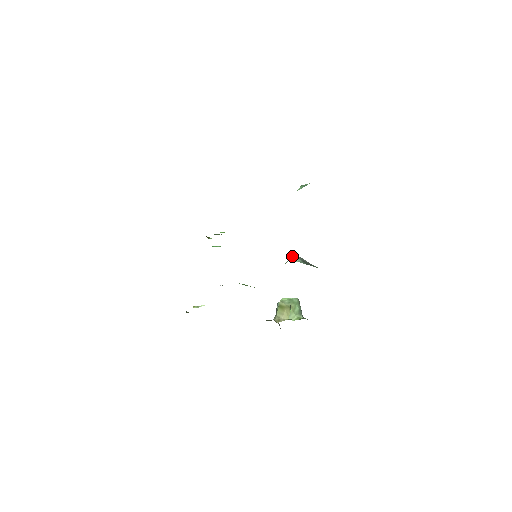
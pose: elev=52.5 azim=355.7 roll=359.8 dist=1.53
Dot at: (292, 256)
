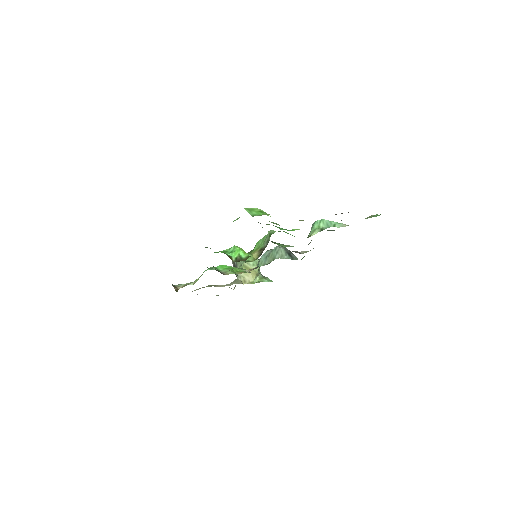
Dot at: (281, 251)
